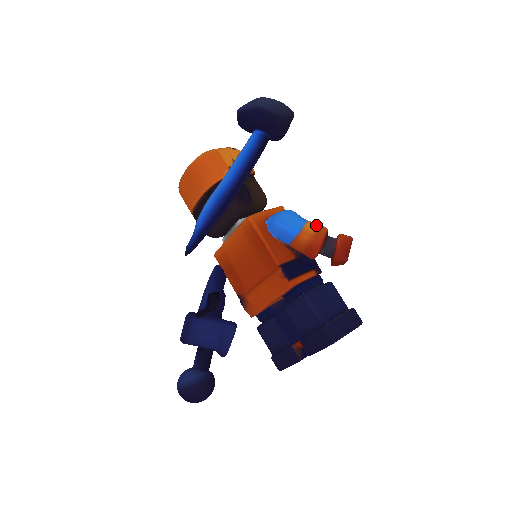
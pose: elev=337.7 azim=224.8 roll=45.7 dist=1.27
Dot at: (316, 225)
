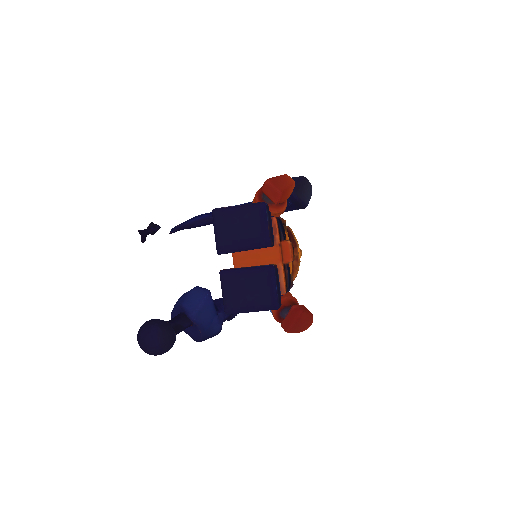
Dot at: occluded
